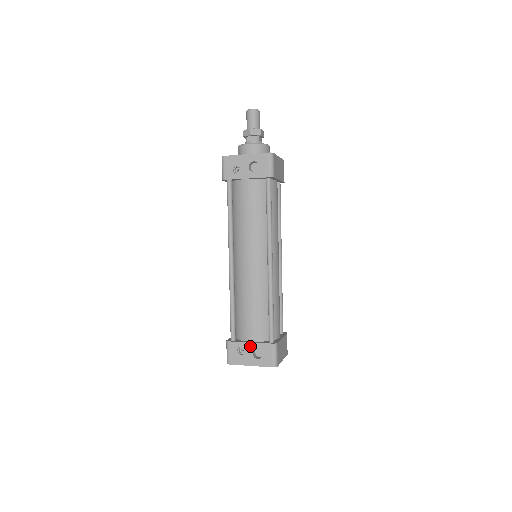
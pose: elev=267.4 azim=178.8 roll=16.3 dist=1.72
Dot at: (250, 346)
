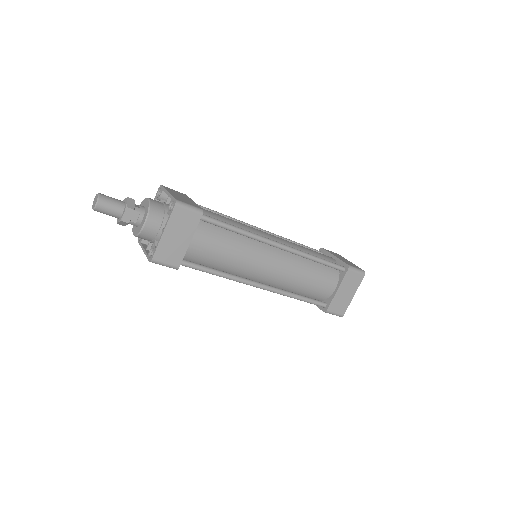
Dot at: occluded
